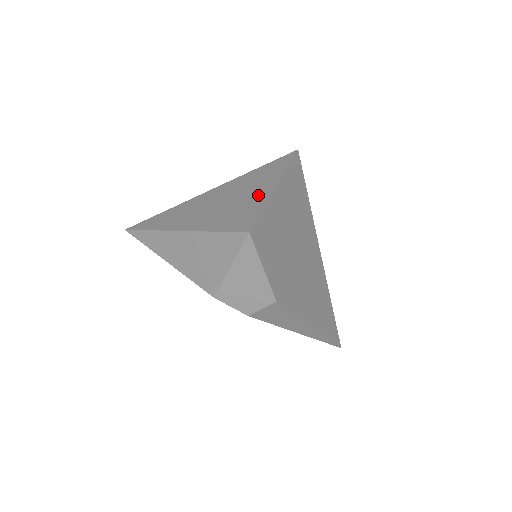
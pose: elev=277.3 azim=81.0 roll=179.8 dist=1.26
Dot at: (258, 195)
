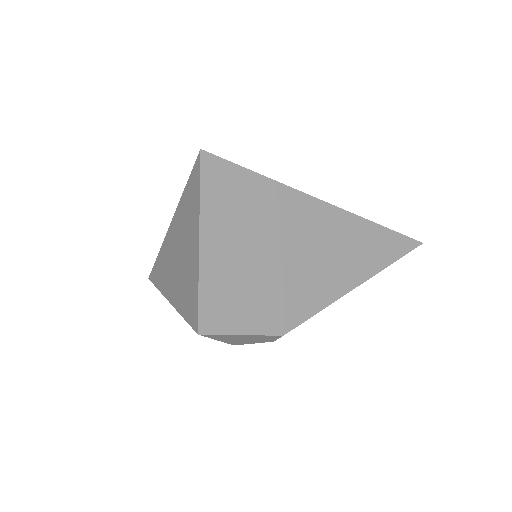
Dot at: (192, 256)
